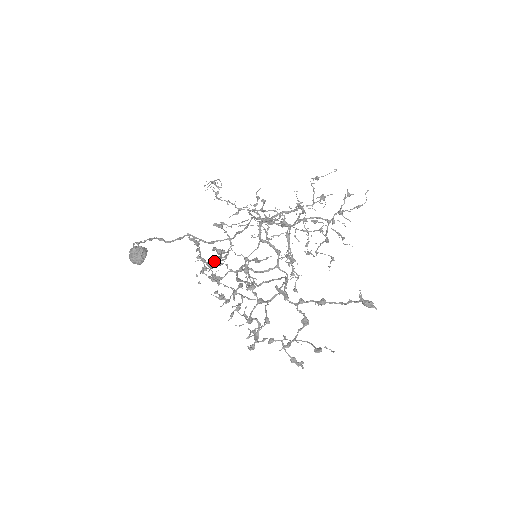
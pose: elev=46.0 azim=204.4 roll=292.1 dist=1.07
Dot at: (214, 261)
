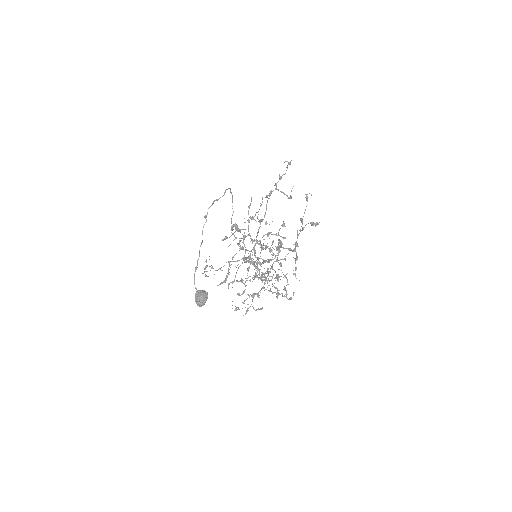
Dot at: (237, 230)
